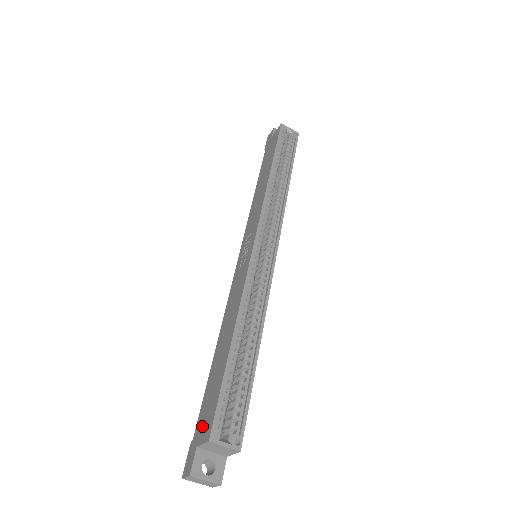
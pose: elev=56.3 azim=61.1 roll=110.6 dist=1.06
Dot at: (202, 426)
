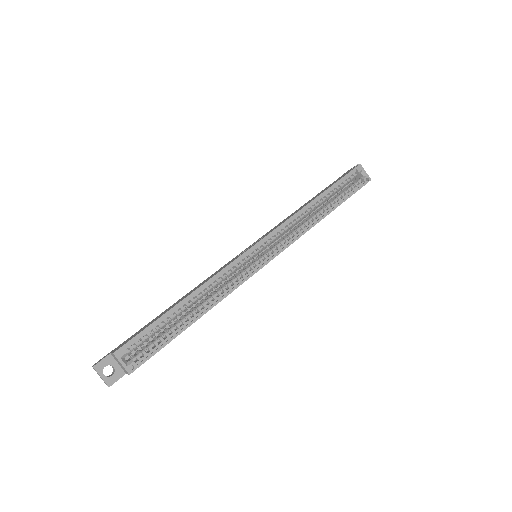
Dot at: (123, 343)
